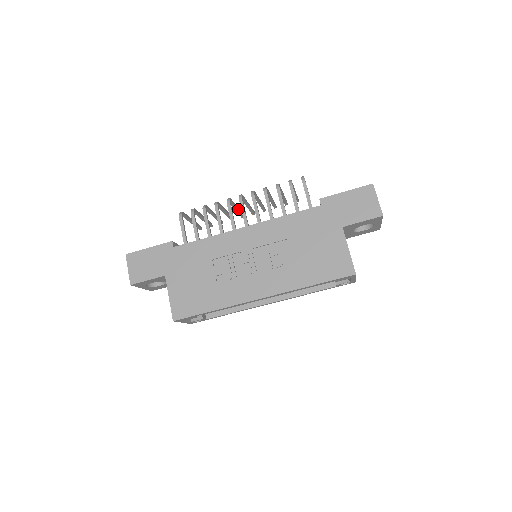
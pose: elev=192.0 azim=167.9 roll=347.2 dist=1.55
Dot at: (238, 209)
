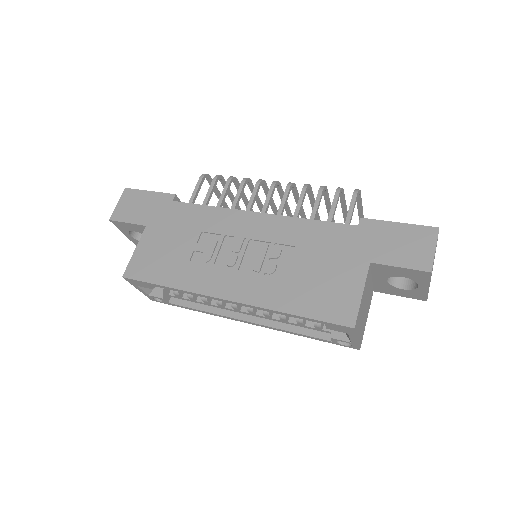
Dot at: (273, 204)
